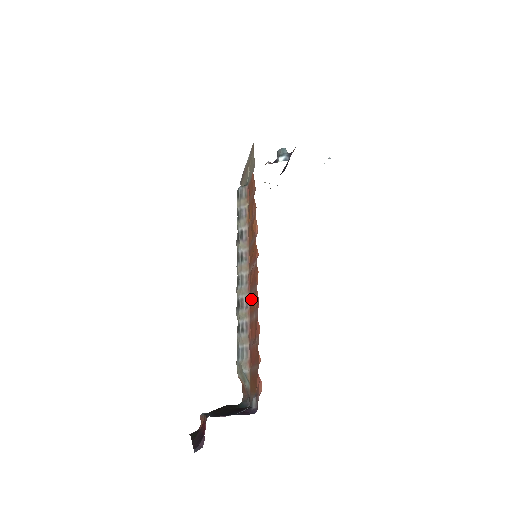
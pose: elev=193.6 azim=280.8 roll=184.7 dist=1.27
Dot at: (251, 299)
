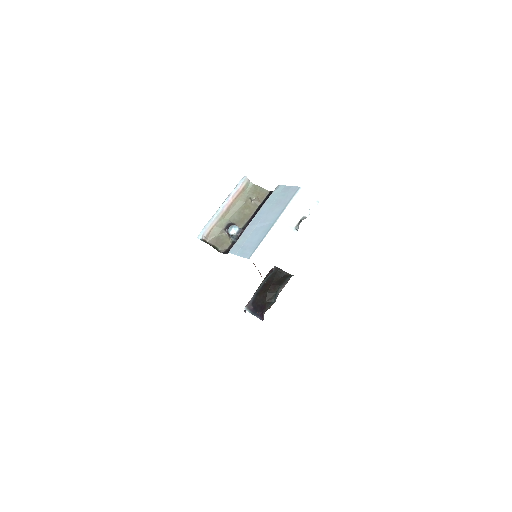
Dot at: occluded
